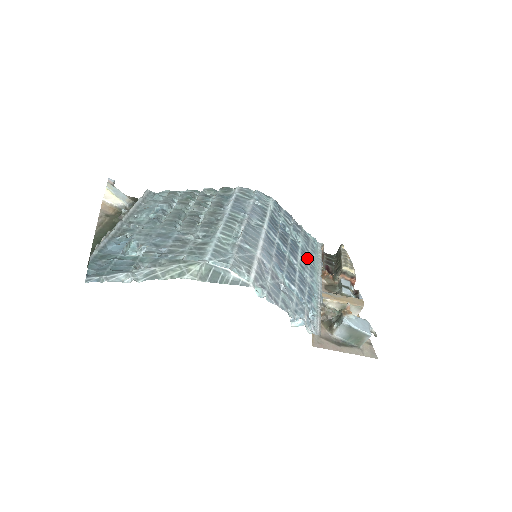
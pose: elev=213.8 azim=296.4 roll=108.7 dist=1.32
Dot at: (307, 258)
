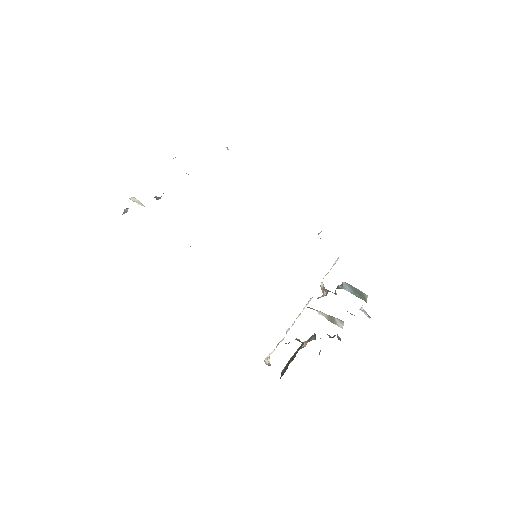
Dot at: occluded
